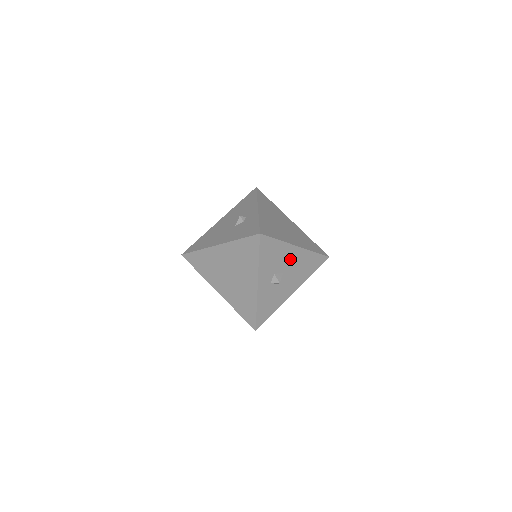
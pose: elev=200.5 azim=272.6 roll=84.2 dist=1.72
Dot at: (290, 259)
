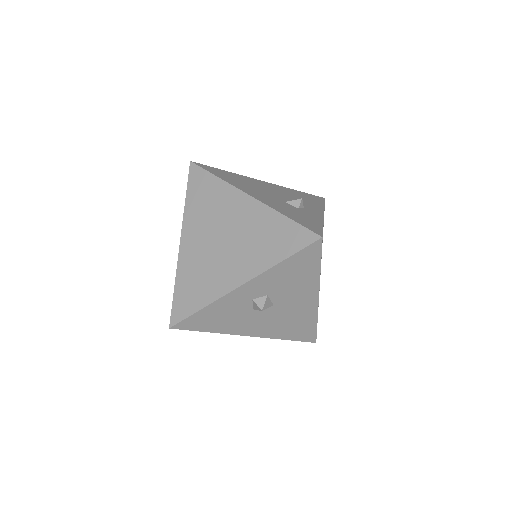
Dot at: (297, 300)
